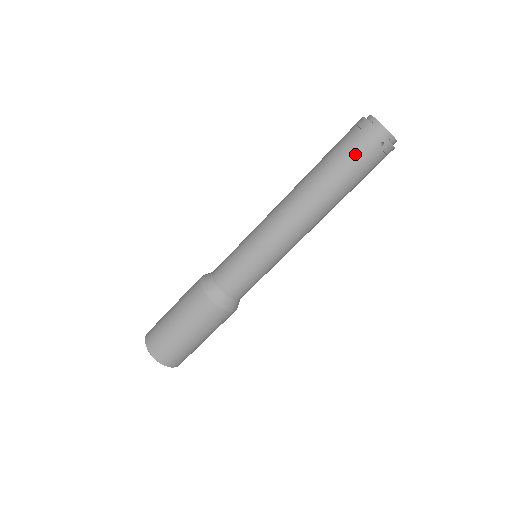
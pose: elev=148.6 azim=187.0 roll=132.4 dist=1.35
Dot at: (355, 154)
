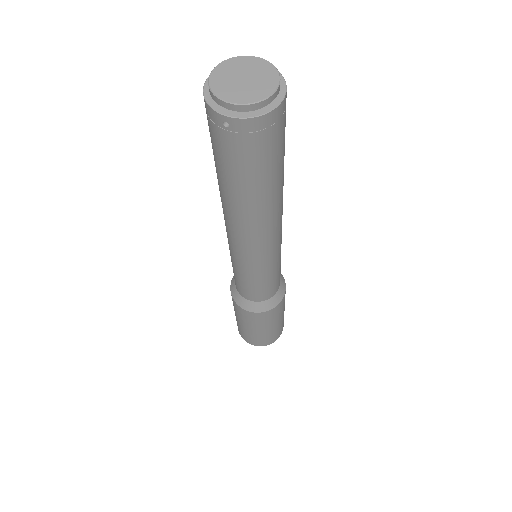
Dot at: (215, 146)
